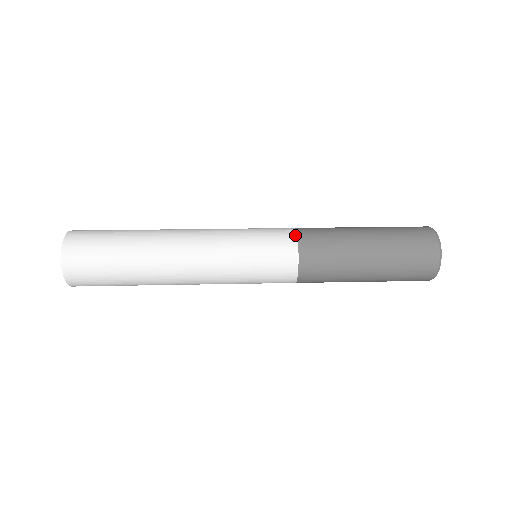
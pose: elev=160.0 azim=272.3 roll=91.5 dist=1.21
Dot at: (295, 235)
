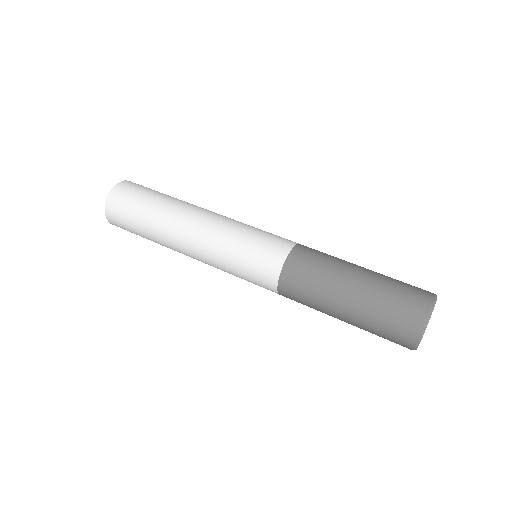
Dot at: (283, 261)
